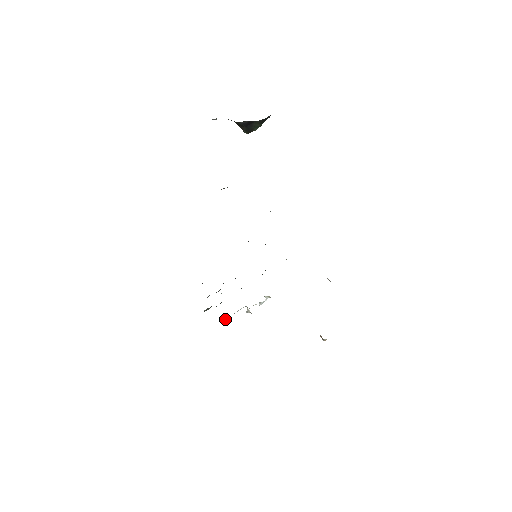
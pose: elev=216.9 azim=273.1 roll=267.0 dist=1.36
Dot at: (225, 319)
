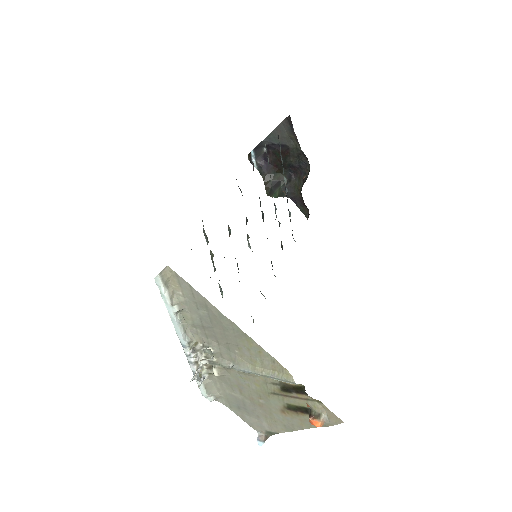
Dot at: (176, 315)
